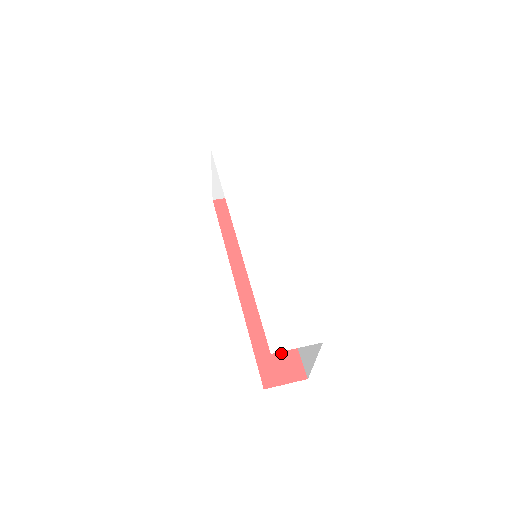
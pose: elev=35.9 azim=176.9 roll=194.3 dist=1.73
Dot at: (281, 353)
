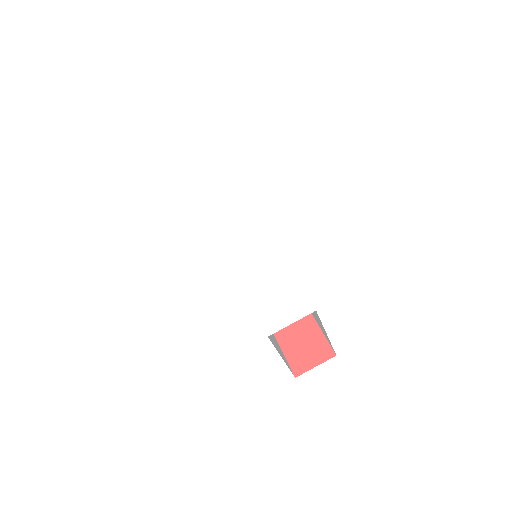
Dot at: (306, 339)
